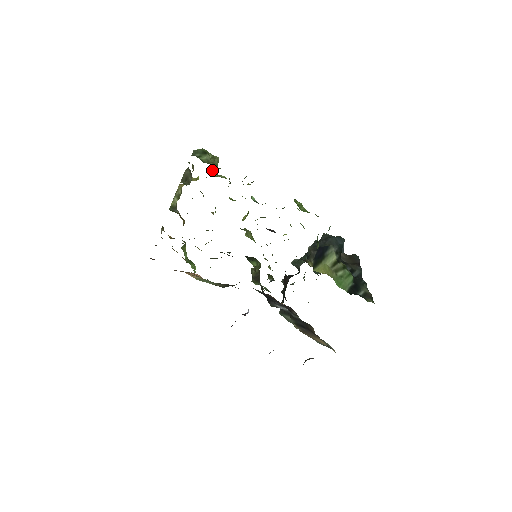
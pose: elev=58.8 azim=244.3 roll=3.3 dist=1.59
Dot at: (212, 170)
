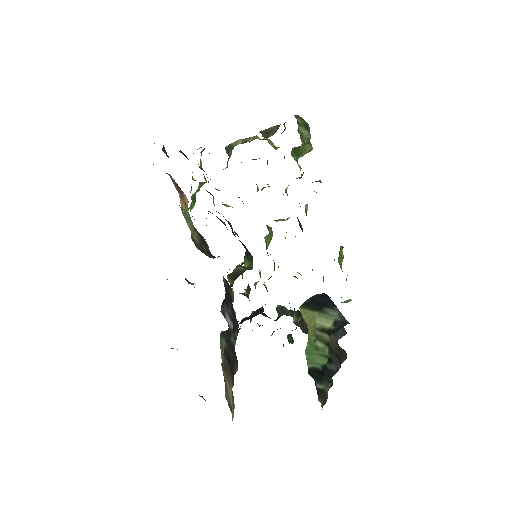
Dot at: (297, 151)
